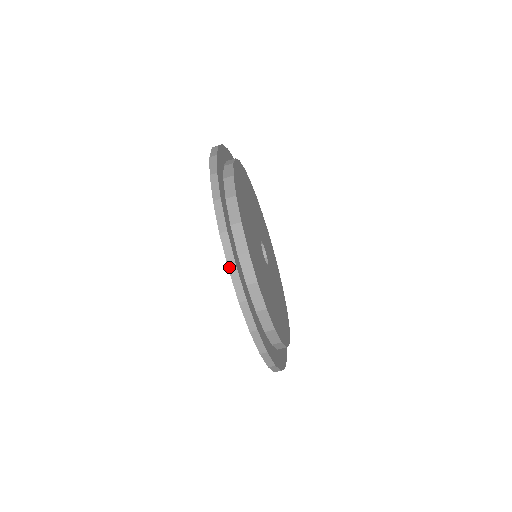
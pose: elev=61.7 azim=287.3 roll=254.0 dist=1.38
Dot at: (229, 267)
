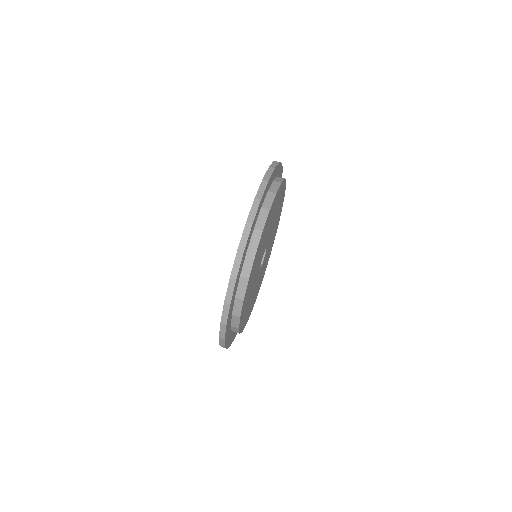
Dot at: (270, 167)
